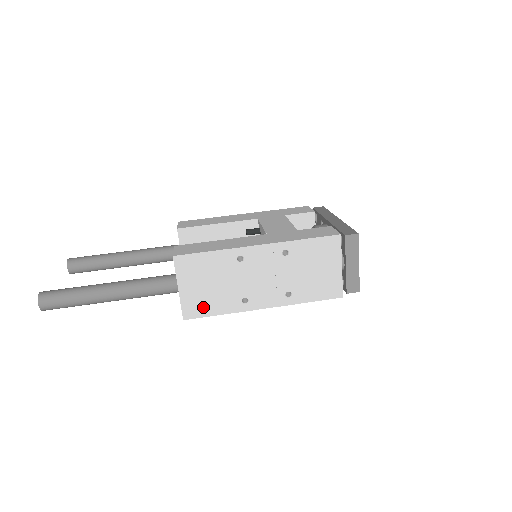
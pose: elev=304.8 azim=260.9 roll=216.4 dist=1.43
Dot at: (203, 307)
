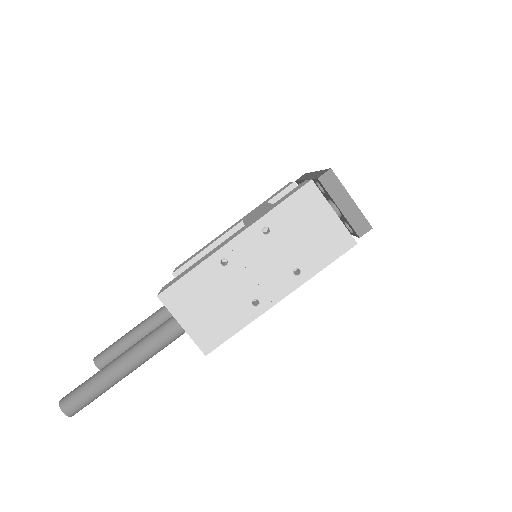
Dot at: (217, 332)
